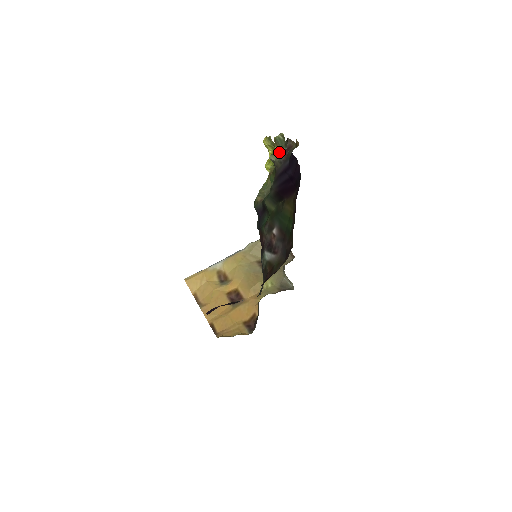
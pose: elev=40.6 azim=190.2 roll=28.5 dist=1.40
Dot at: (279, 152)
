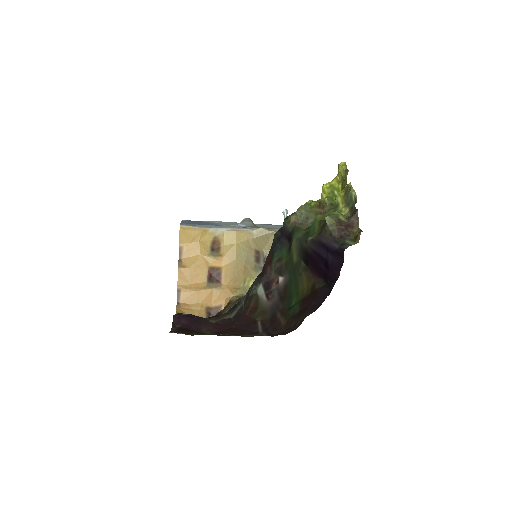
Dot at: (338, 218)
